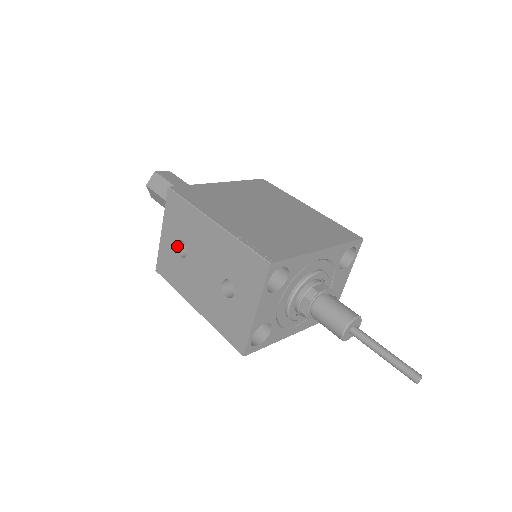
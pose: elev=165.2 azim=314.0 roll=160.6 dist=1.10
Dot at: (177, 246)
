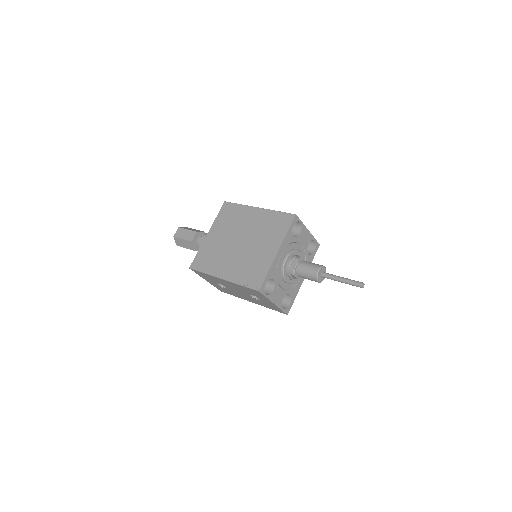
Dot at: (218, 285)
